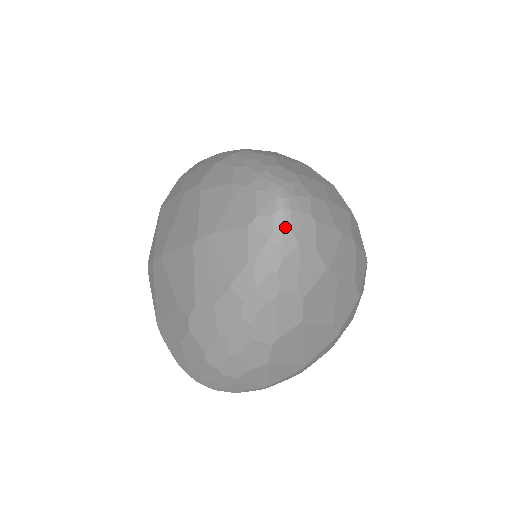
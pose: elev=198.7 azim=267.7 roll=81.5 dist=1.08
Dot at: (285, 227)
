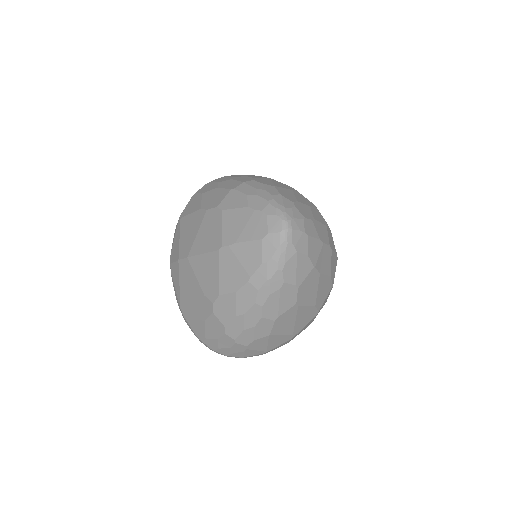
Dot at: (288, 240)
